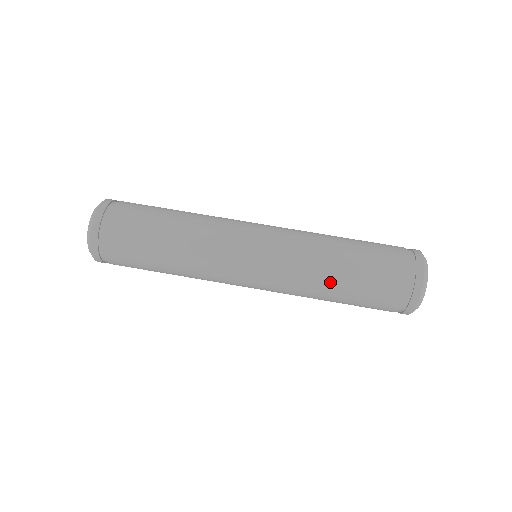
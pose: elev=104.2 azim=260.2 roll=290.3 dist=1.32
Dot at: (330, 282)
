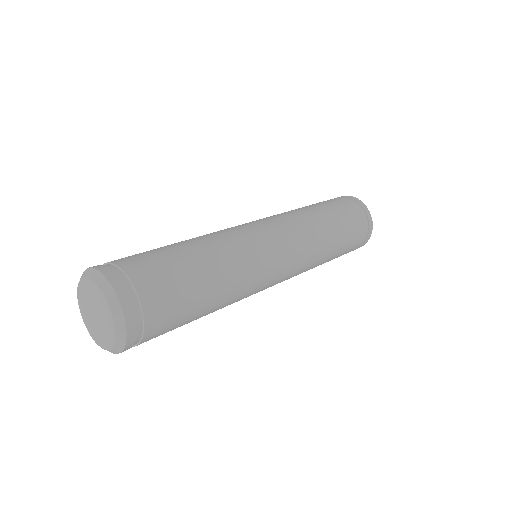
Dot at: (327, 230)
